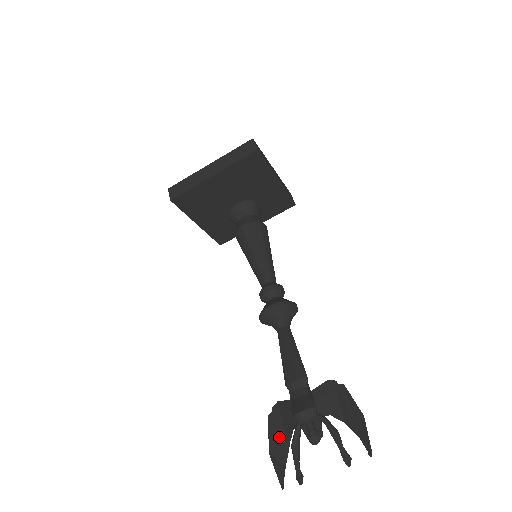
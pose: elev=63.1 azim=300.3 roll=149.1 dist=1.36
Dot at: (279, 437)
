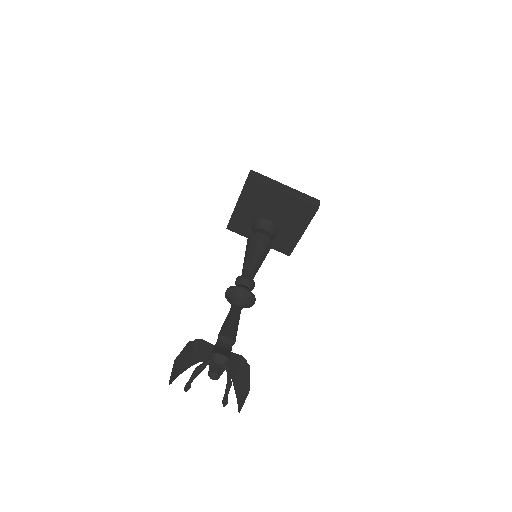
Dot at: (187, 357)
